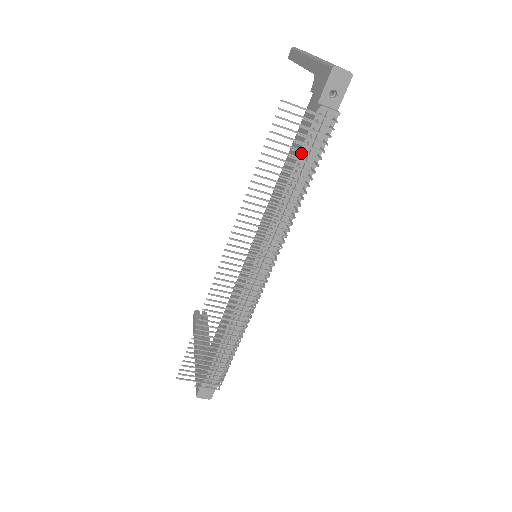
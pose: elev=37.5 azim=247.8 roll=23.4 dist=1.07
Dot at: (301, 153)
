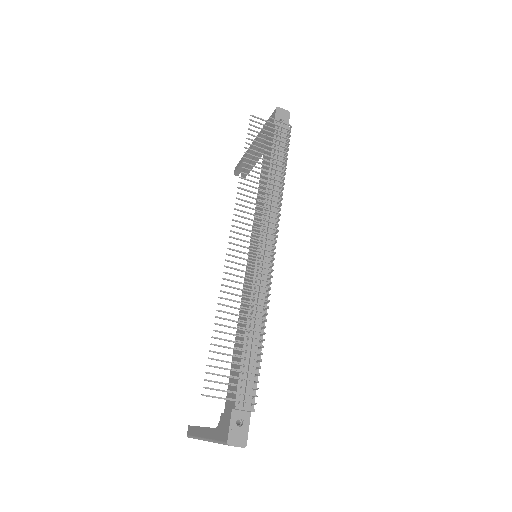
Dot at: (274, 143)
